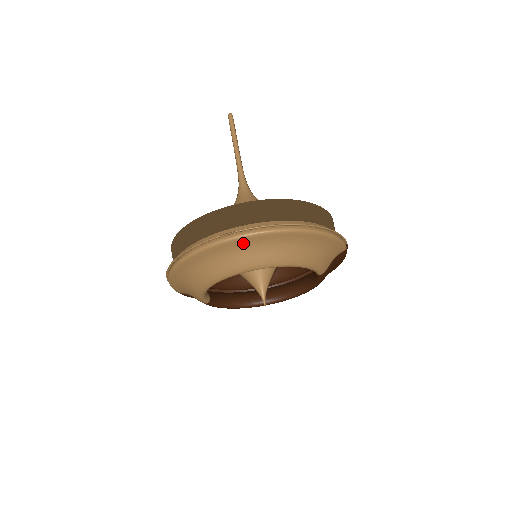
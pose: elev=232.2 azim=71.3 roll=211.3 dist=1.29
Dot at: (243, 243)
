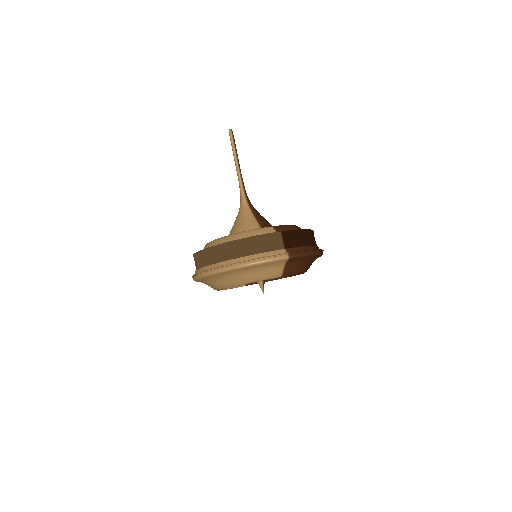
Dot at: (204, 279)
